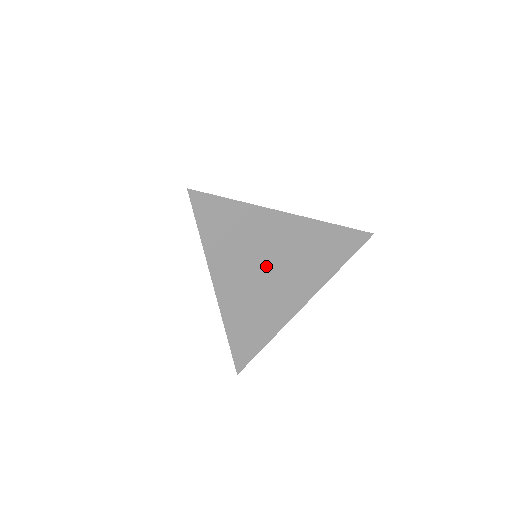
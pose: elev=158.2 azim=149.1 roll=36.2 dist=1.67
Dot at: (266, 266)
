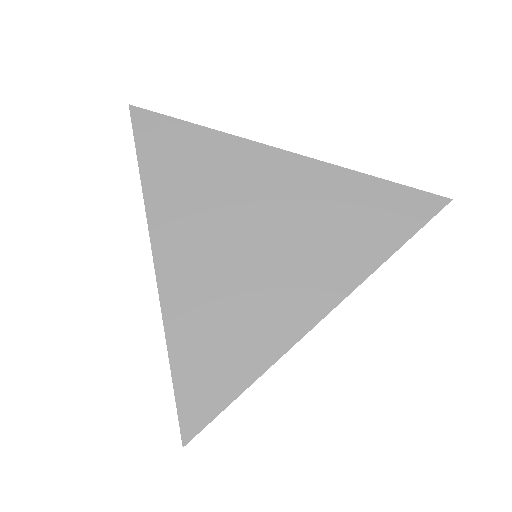
Dot at: (244, 231)
